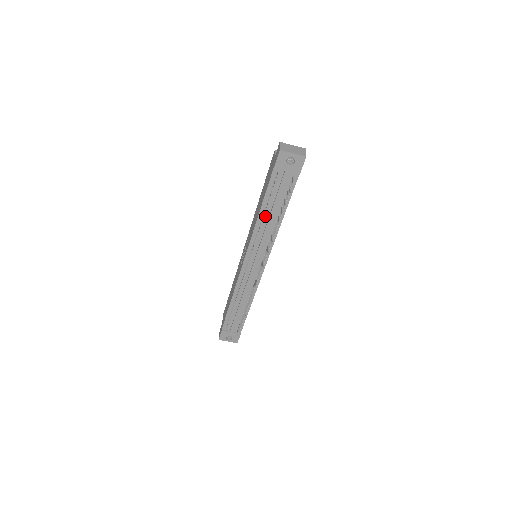
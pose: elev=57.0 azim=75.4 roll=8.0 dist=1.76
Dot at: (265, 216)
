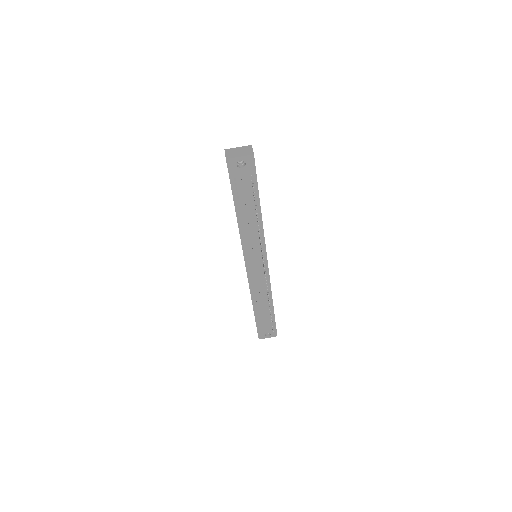
Dot at: (244, 221)
